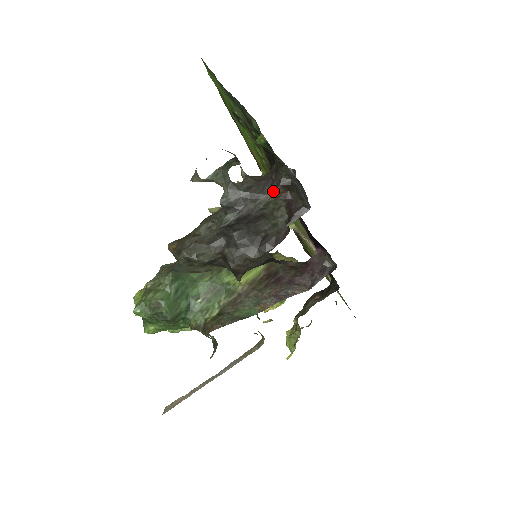
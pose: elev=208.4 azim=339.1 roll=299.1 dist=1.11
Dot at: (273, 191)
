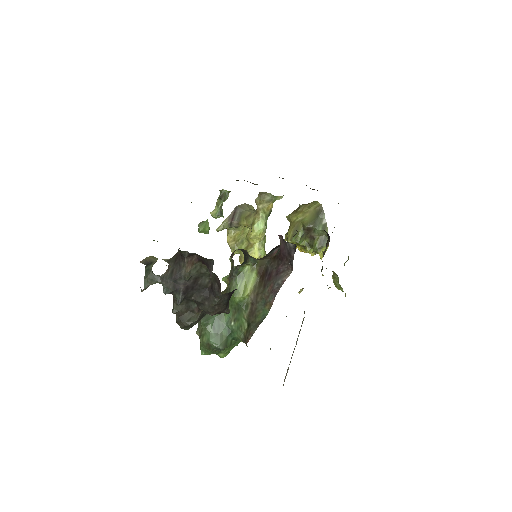
Dot at: (185, 265)
